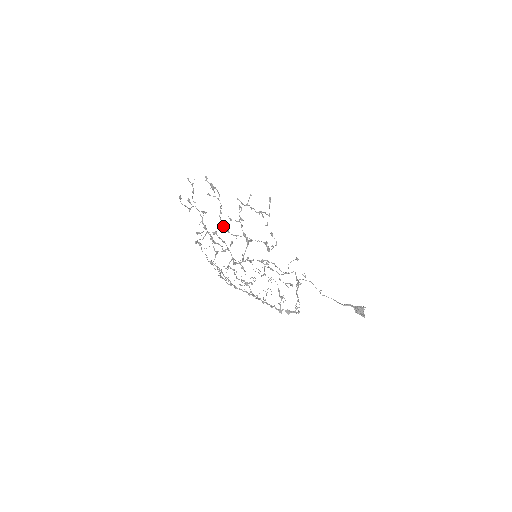
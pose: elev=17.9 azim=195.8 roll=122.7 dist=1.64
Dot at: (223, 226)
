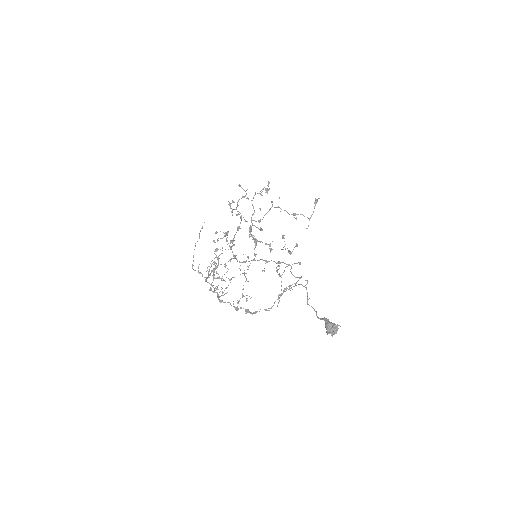
Dot at: (251, 227)
